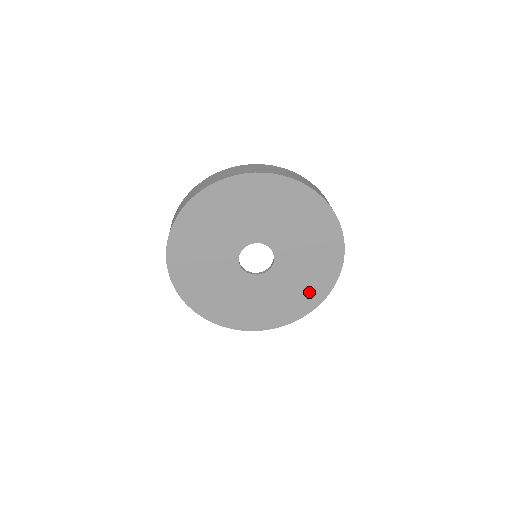
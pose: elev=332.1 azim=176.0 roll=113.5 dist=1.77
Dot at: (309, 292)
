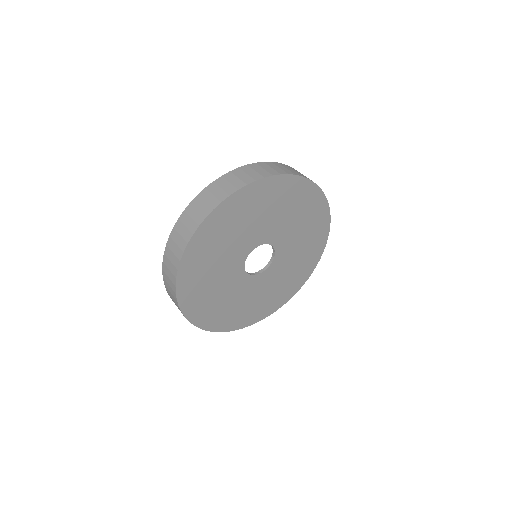
Dot at: (309, 257)
